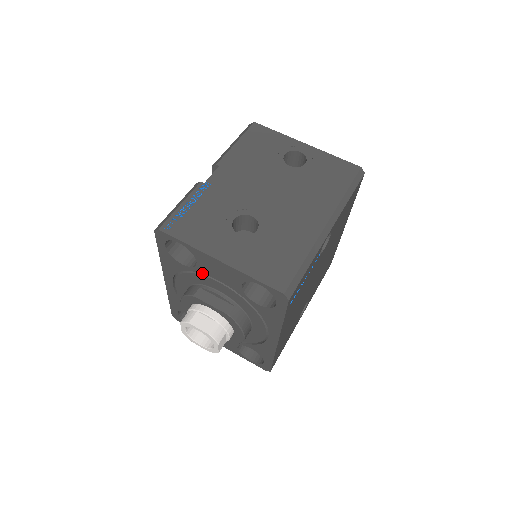
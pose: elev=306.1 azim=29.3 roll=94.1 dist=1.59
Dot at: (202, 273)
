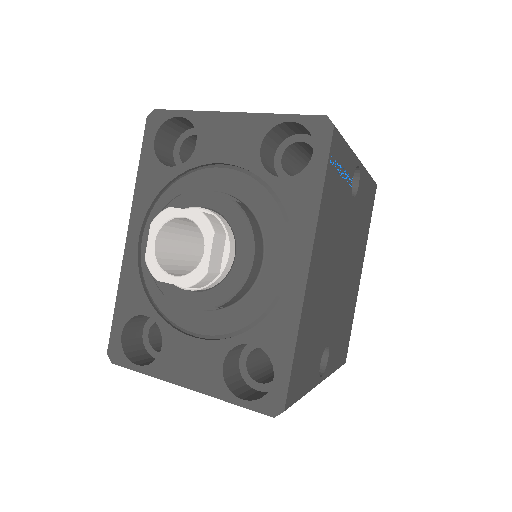
Dot at: (199, 165)
